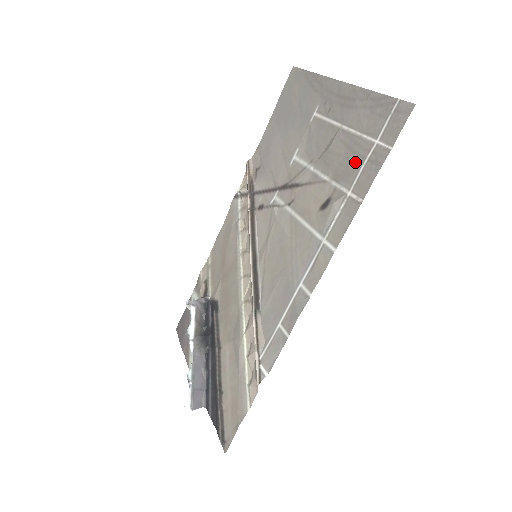
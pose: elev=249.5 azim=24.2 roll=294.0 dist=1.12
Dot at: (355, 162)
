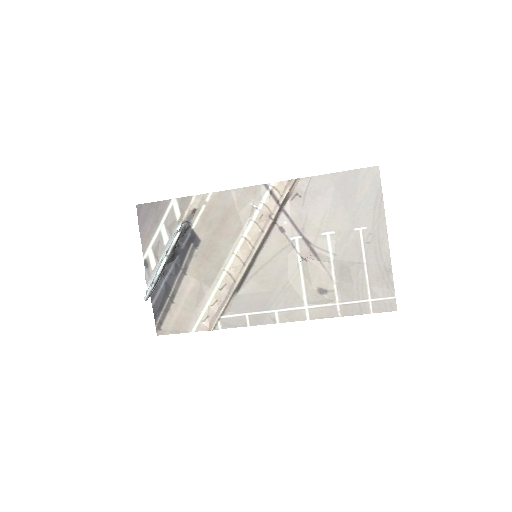
Dot at: (354, 294)
